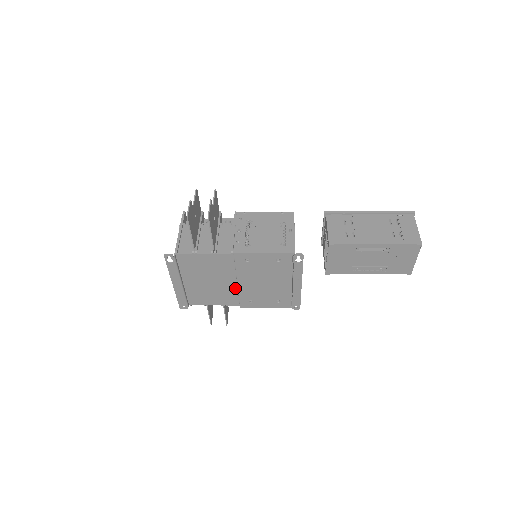
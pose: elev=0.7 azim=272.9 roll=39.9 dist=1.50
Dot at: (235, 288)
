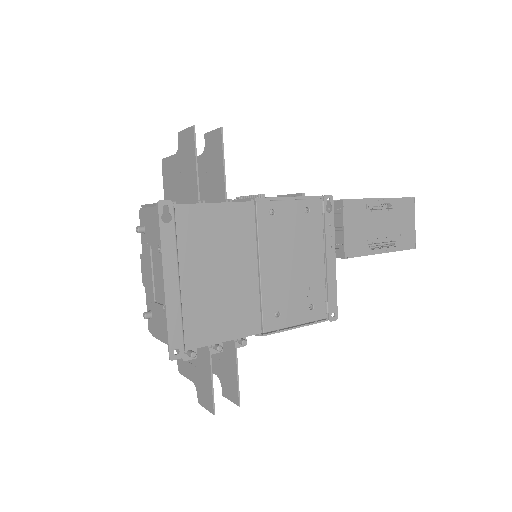
Dot at: (255, 286)
